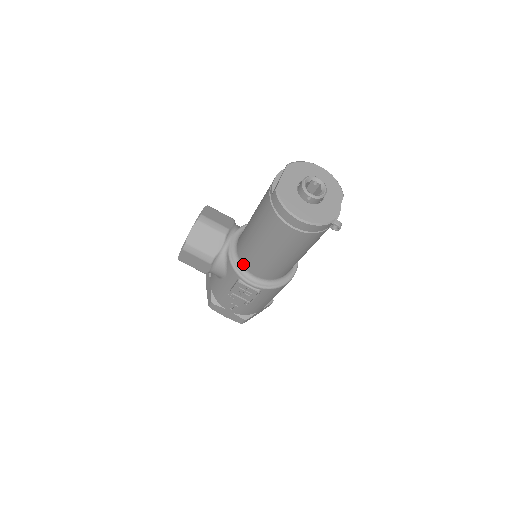
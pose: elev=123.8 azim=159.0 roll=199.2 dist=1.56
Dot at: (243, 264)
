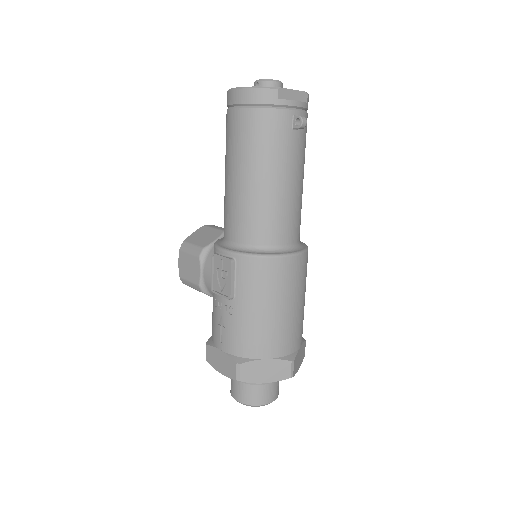
Dot at: (224, 235)
